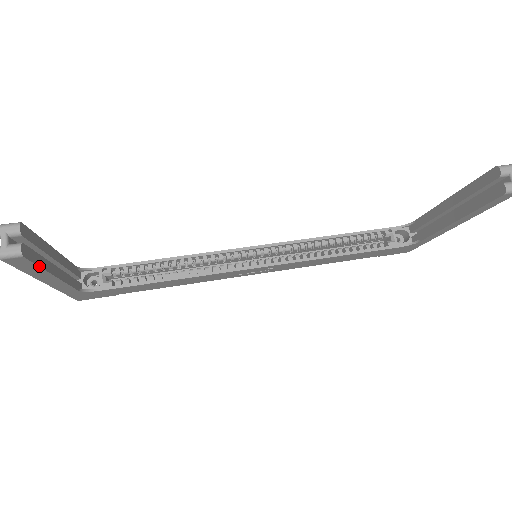
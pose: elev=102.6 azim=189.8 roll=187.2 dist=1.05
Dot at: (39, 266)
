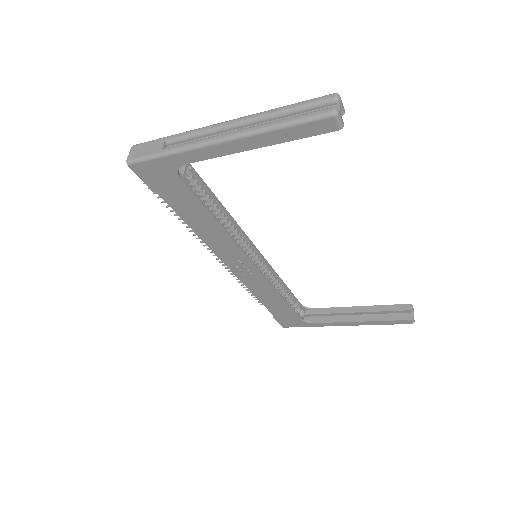
Dot at: (301, 138)
